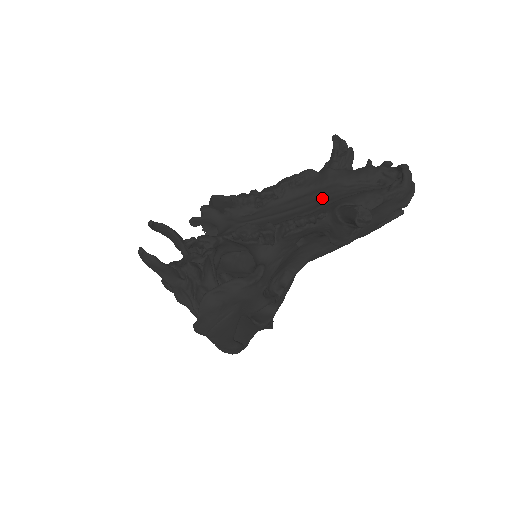
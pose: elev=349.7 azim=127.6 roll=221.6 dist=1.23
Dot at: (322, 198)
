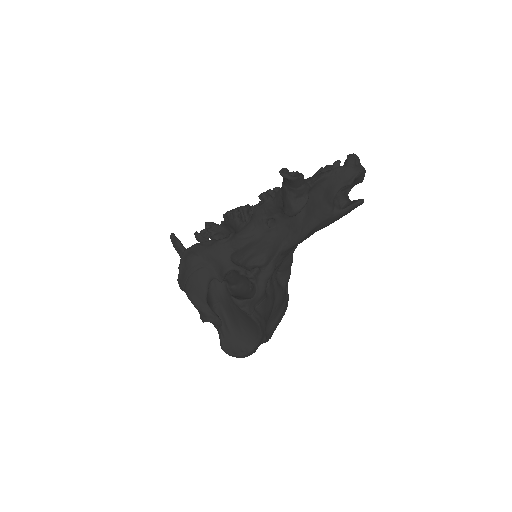
Dot at: occluded
